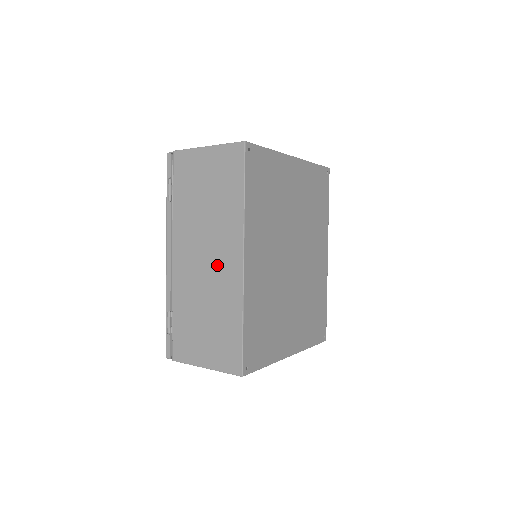
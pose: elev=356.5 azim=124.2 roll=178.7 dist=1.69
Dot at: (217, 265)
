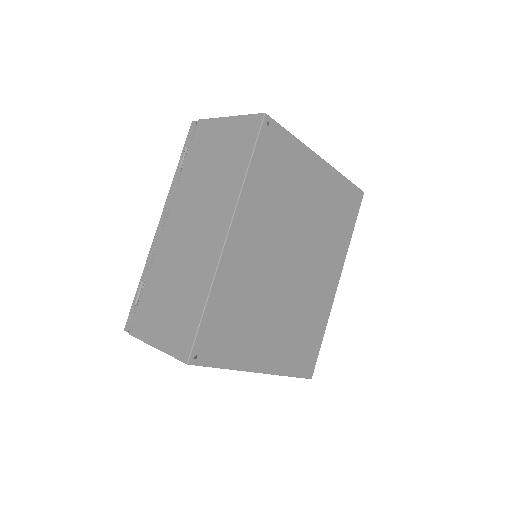
Dot at: (201, 237)
